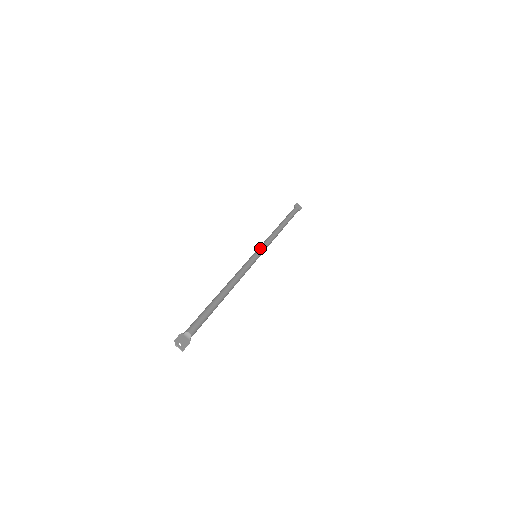
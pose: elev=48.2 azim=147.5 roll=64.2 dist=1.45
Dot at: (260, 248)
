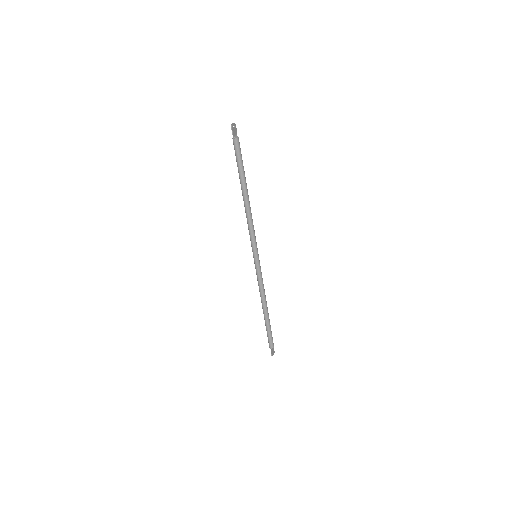
Dot at: (256, 249)
